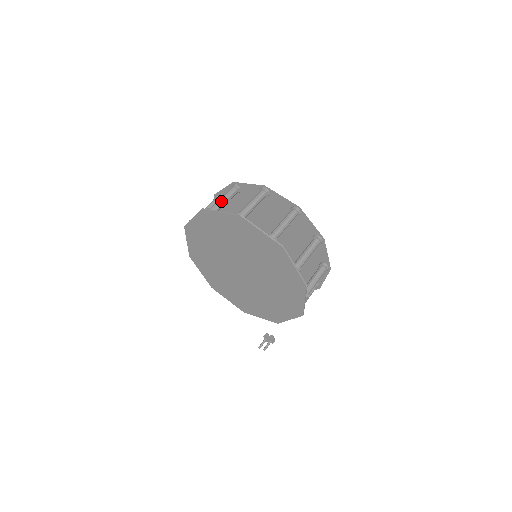
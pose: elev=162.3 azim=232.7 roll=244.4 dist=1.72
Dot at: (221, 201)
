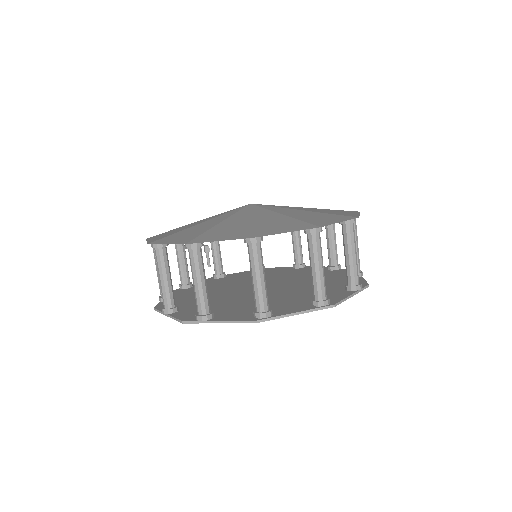
Dot at: (264, 285)
